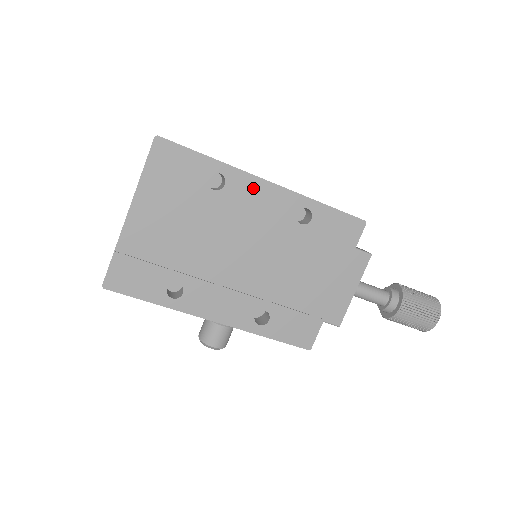
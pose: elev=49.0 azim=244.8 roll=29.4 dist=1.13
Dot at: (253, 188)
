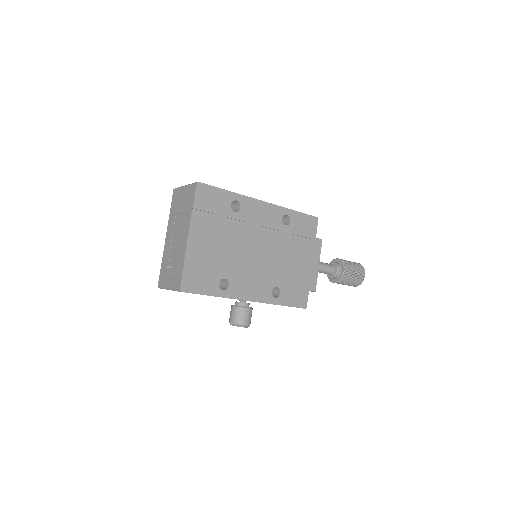
Dot at: (256, 207)
